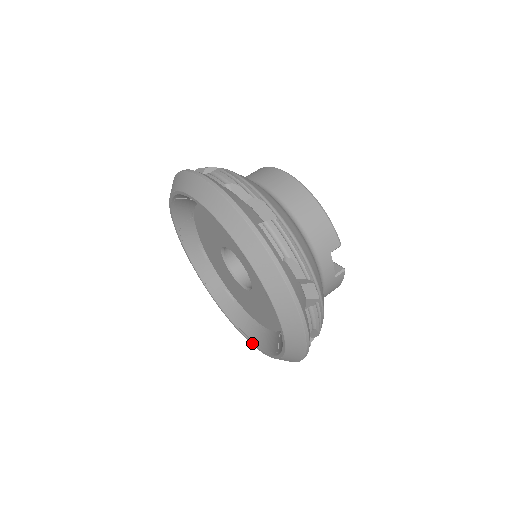
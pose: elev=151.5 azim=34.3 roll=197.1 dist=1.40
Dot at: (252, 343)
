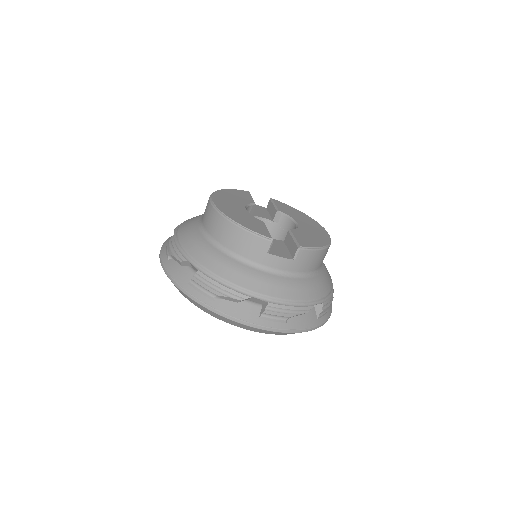
Dot at: occluded
